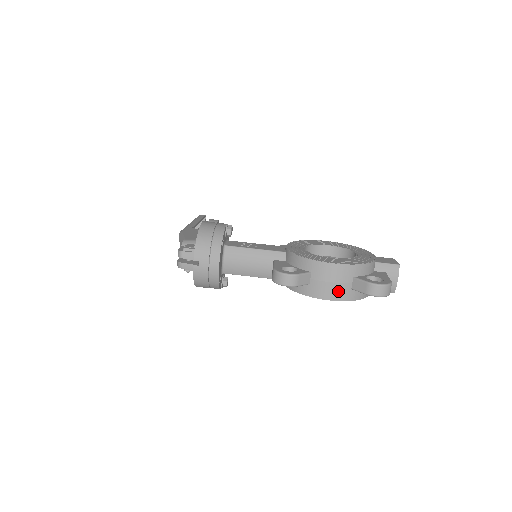
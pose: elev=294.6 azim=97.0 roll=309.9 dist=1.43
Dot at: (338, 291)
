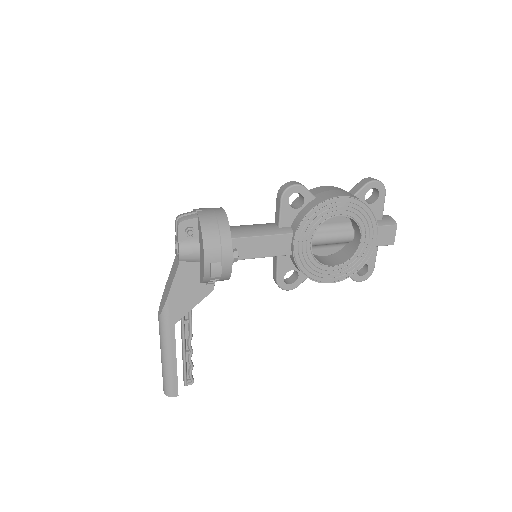
Dot at: (343, 193)
